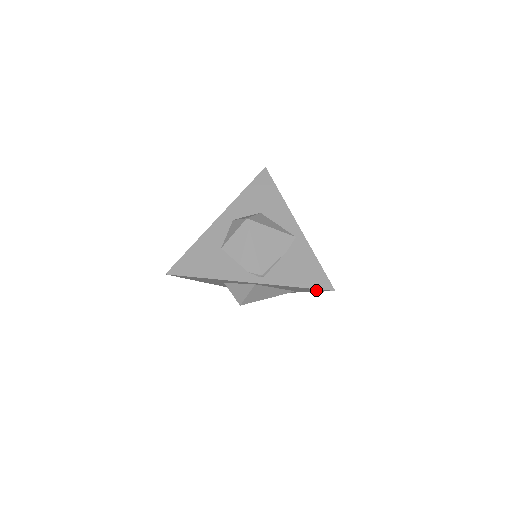
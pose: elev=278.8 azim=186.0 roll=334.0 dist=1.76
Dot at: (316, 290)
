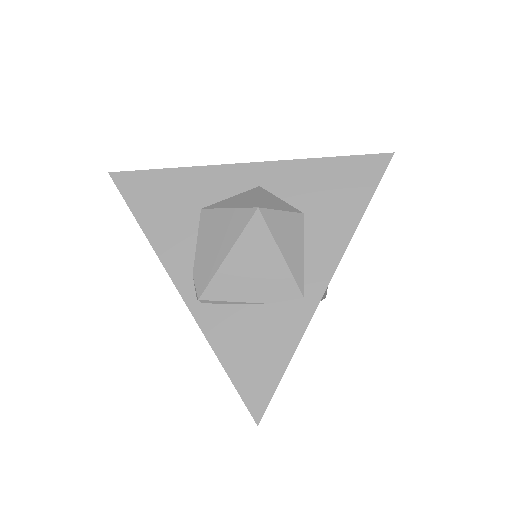
Dot at: occluded
